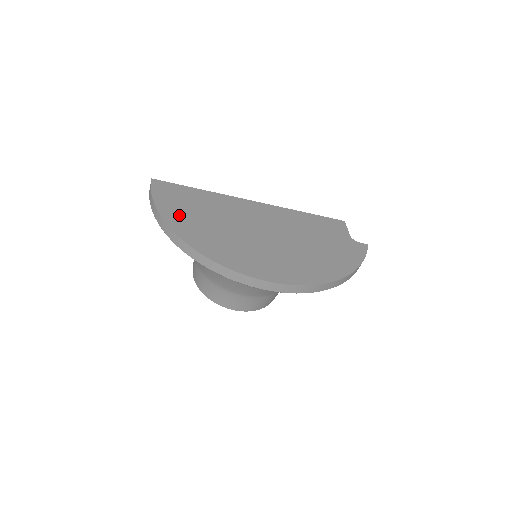
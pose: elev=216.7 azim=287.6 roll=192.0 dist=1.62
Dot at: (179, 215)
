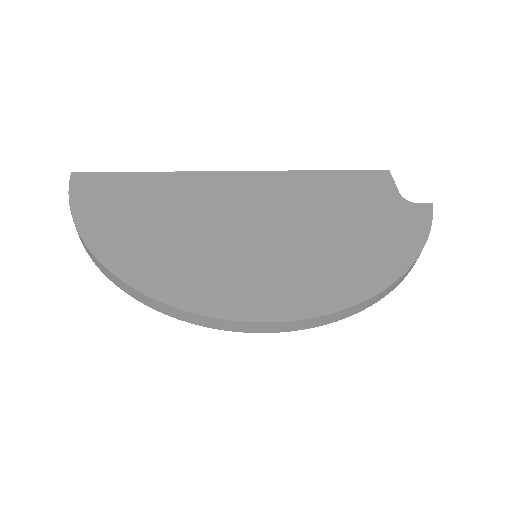
Dot at: (112, 228)
